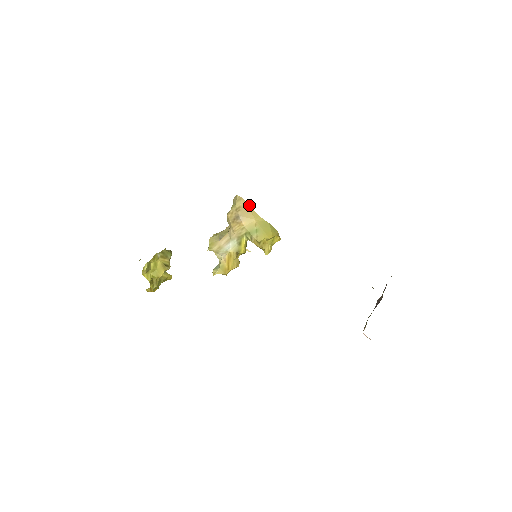
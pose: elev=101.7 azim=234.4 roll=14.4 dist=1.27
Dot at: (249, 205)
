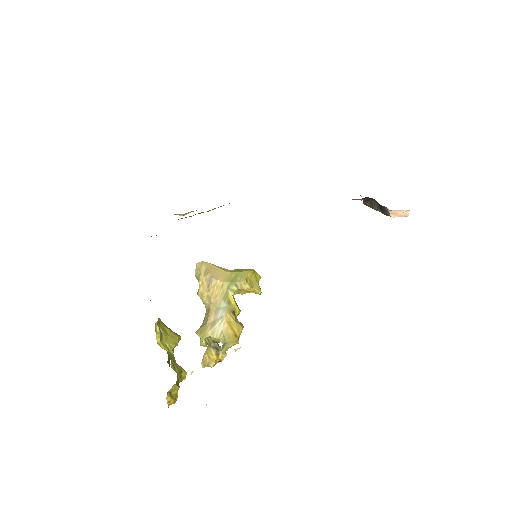
Dot at: (213, 264)
